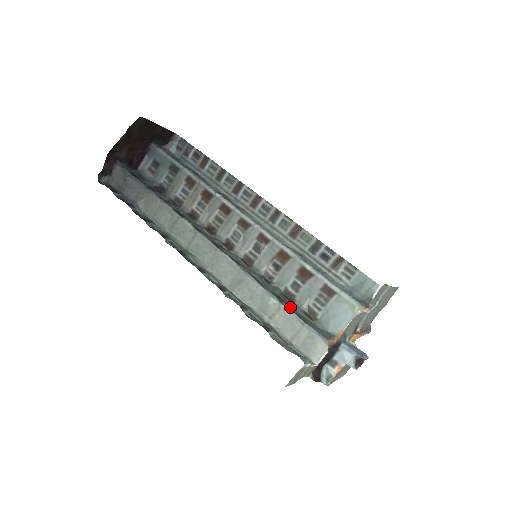
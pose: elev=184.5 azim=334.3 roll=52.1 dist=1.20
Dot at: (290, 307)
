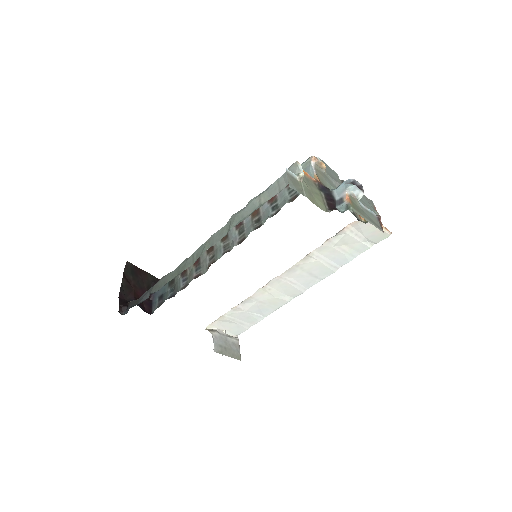
Dot at: occluded
